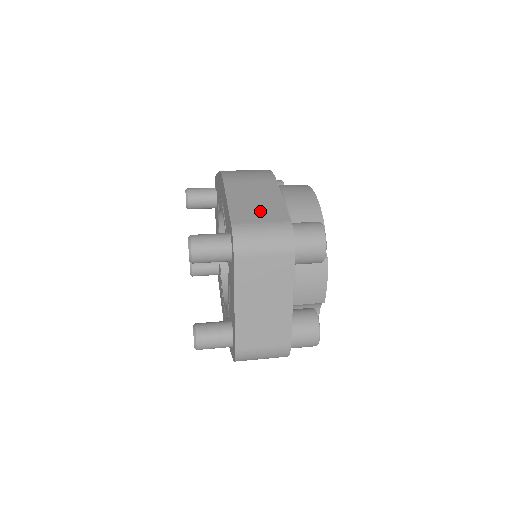
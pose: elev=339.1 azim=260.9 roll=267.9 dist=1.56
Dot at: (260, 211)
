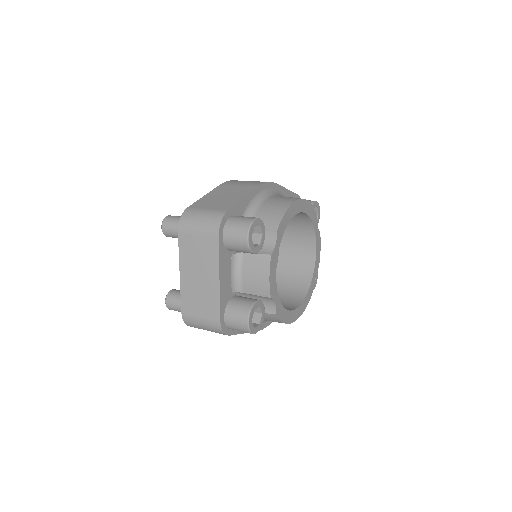
Dot at: (216, 203)
